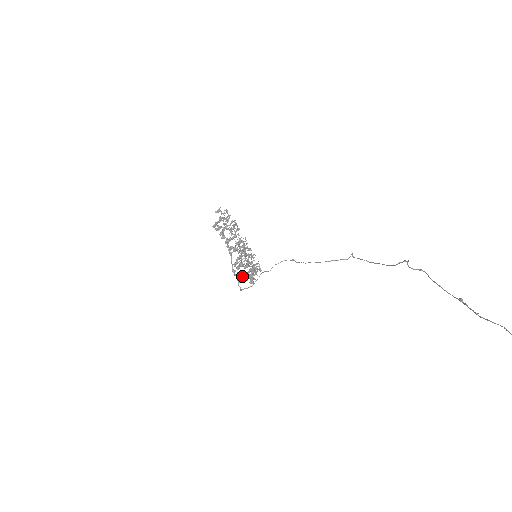
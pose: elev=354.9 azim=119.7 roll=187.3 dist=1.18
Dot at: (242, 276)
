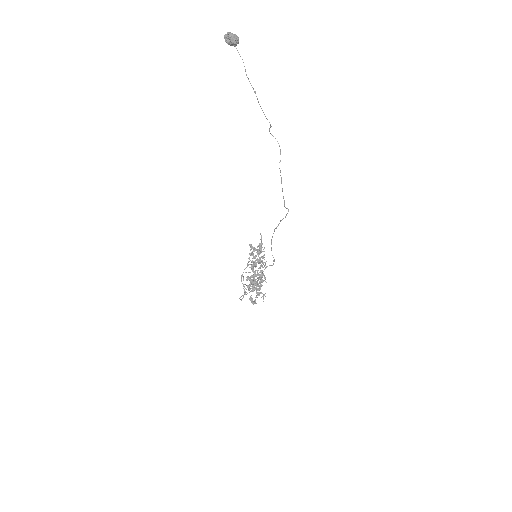
Dot at: occluded
